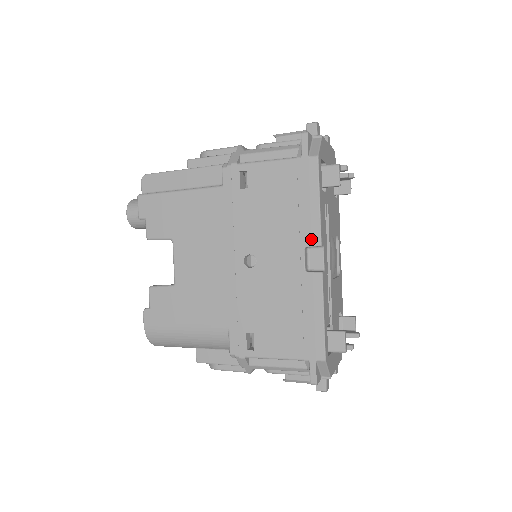
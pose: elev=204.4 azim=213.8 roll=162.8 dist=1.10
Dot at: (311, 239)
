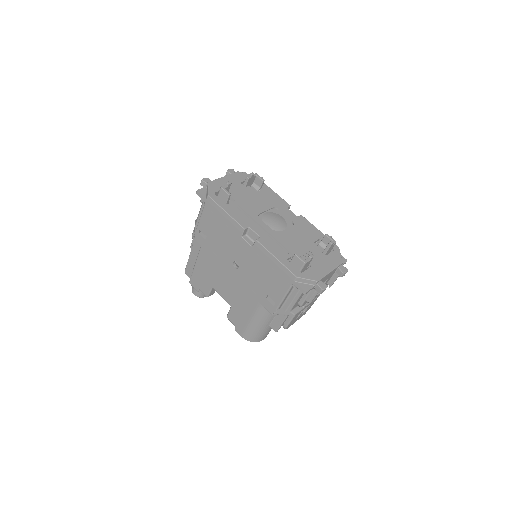
Dot at: (239, 231)
